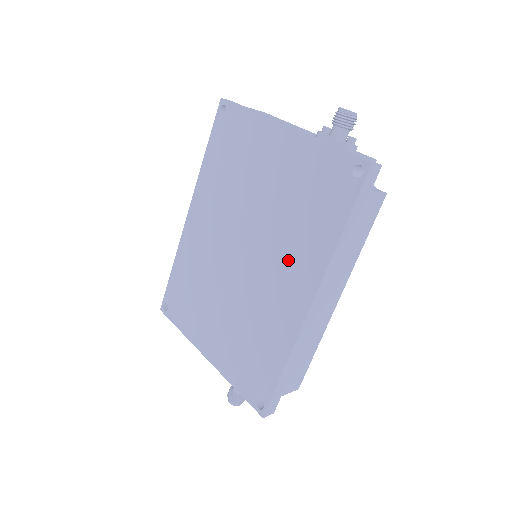
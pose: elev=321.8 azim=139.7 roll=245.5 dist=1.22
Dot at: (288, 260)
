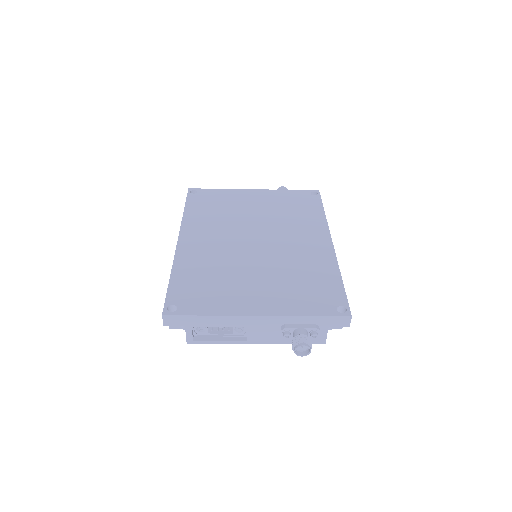
Dot at: (299, 231)
